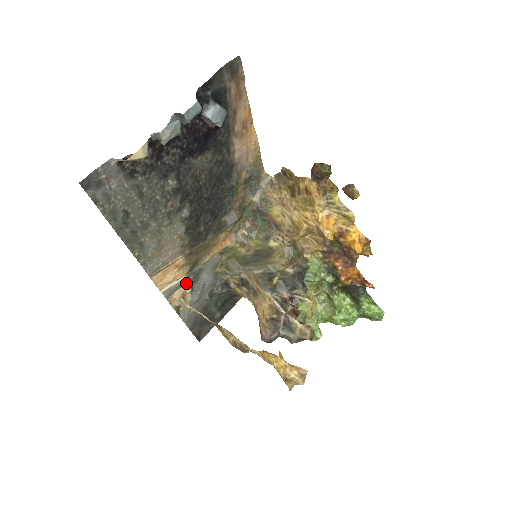
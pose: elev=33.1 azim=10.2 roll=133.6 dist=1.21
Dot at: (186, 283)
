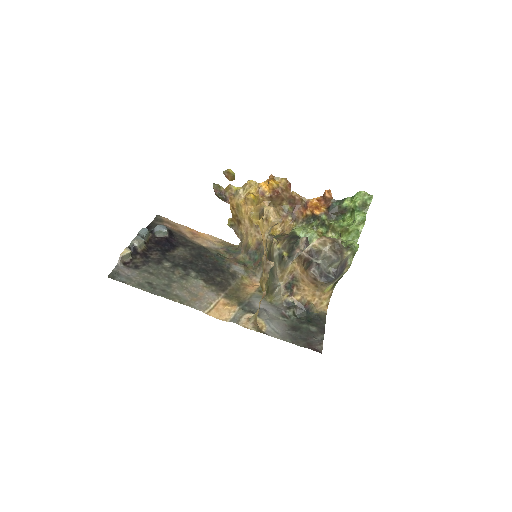
Dot at: (245, 312)
